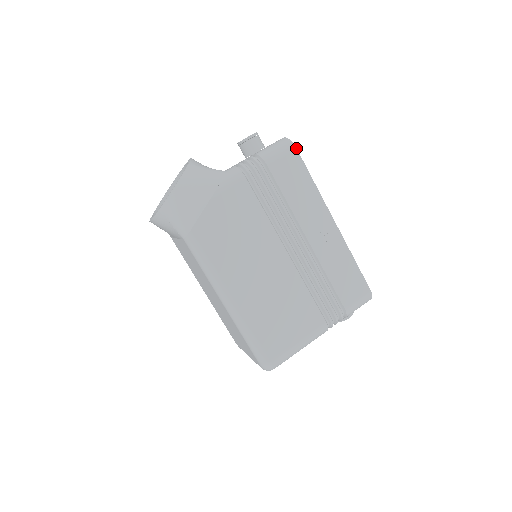
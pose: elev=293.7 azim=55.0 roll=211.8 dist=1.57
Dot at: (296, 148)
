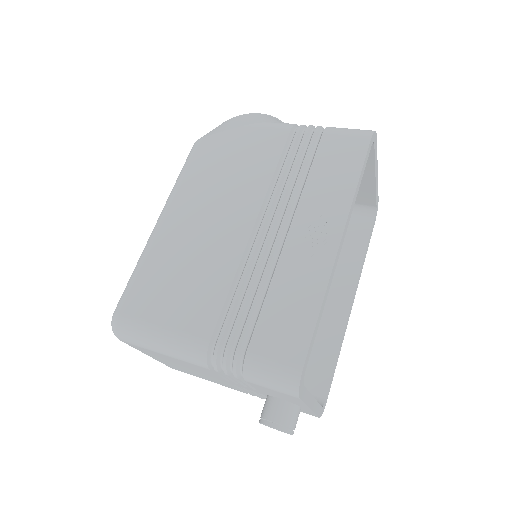
Dot at: (371, 137)
